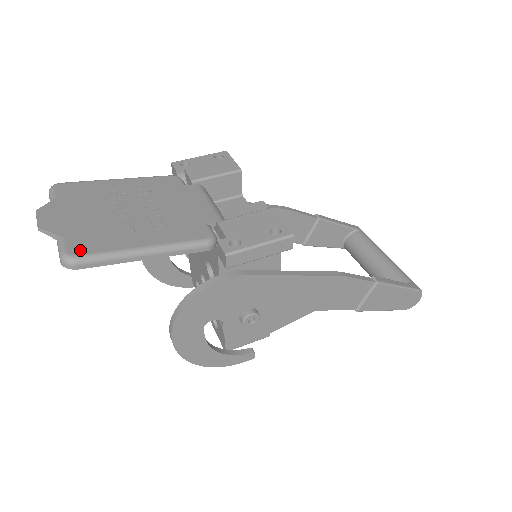
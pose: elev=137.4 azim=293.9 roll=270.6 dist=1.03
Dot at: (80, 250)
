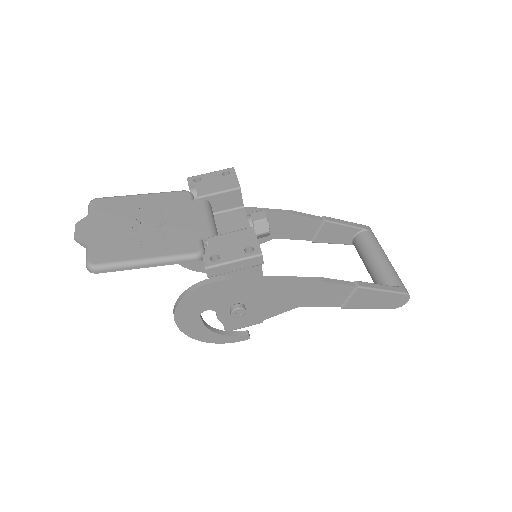
Dot at: (99, 259)
